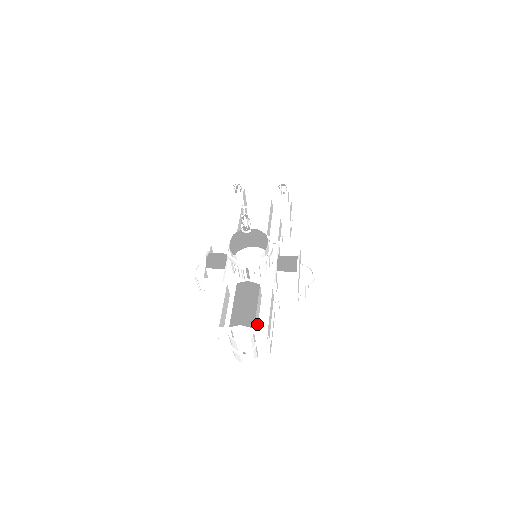
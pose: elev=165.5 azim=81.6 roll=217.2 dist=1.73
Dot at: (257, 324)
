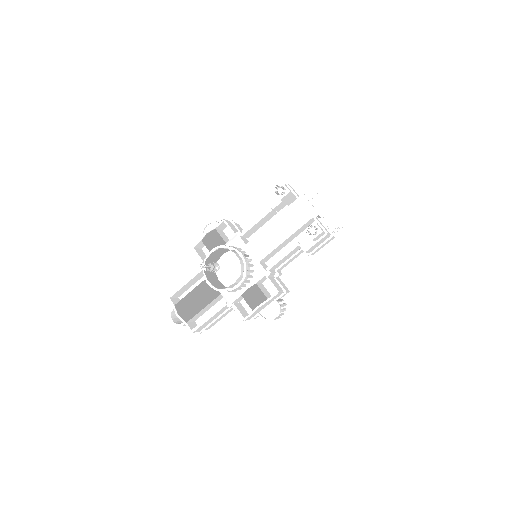
Dot at: (203, 313)
